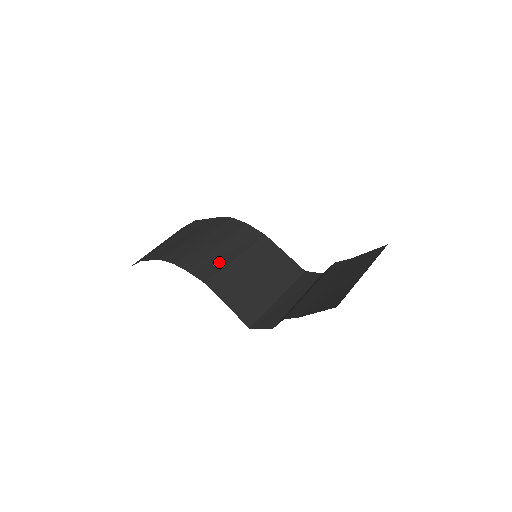
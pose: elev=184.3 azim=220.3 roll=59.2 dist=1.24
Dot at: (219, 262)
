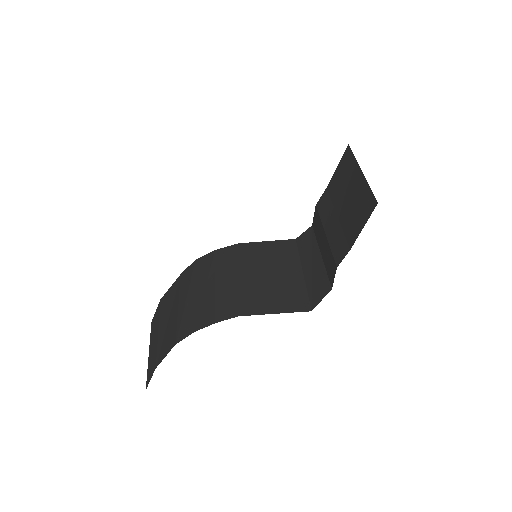
Dot at: (230, 293)
